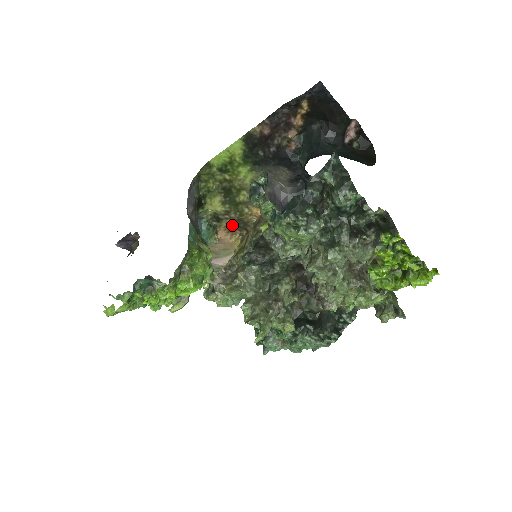
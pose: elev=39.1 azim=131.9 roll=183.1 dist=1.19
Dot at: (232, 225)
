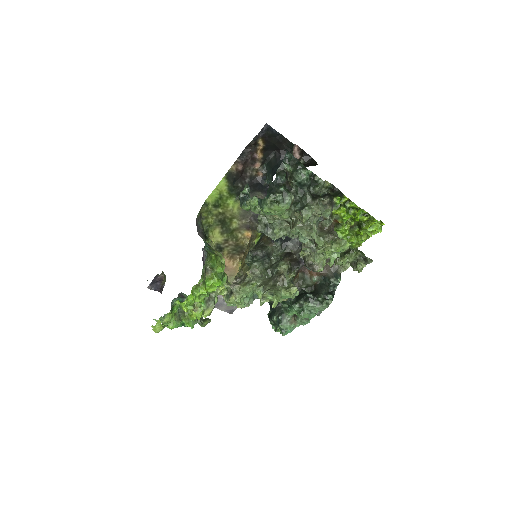
Dot at: (232, 251)
